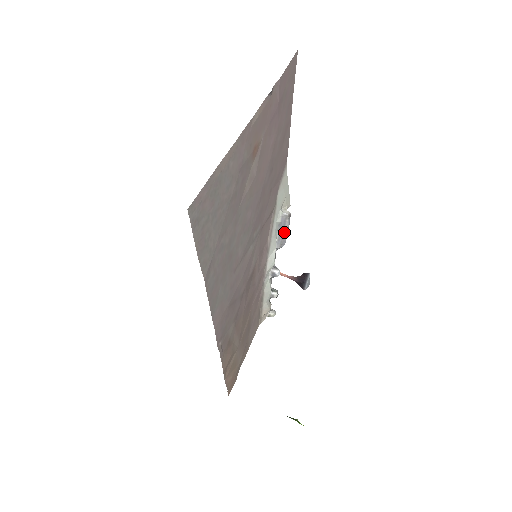
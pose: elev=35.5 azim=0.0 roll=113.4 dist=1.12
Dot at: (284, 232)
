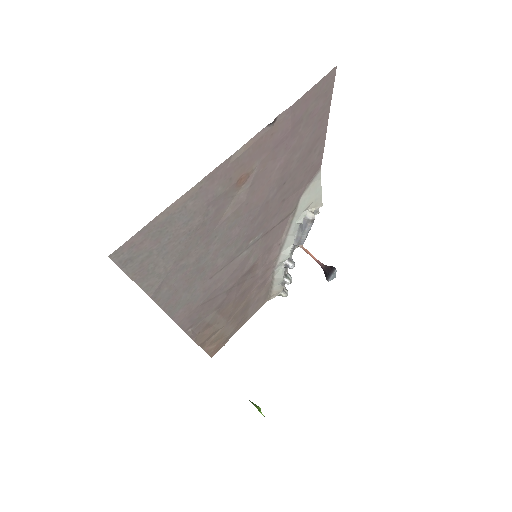
Dot at: (304, 233)
